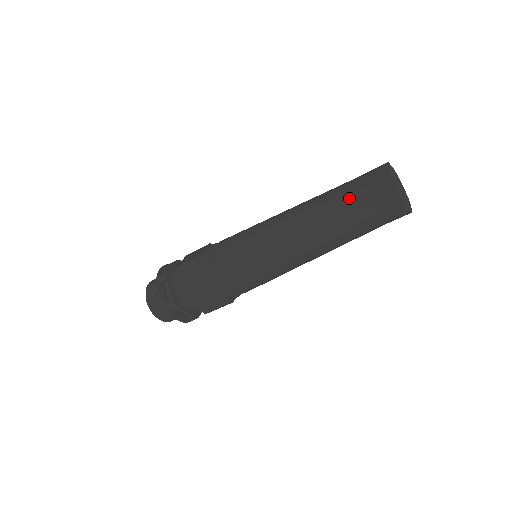
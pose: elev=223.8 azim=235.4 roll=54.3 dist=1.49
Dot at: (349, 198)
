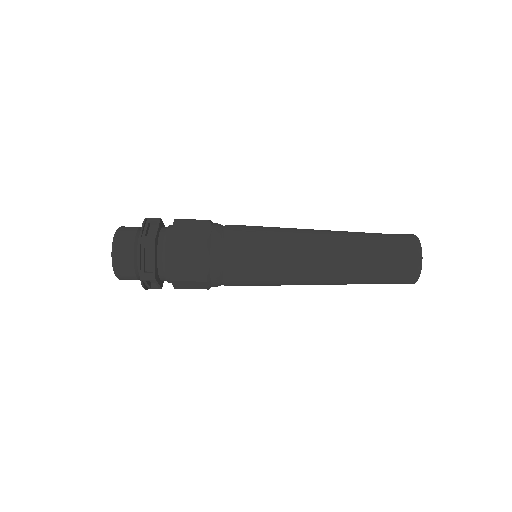
Dot at: (380, 259)
